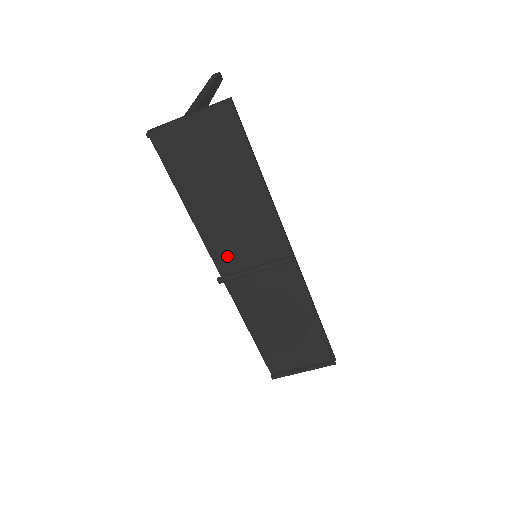
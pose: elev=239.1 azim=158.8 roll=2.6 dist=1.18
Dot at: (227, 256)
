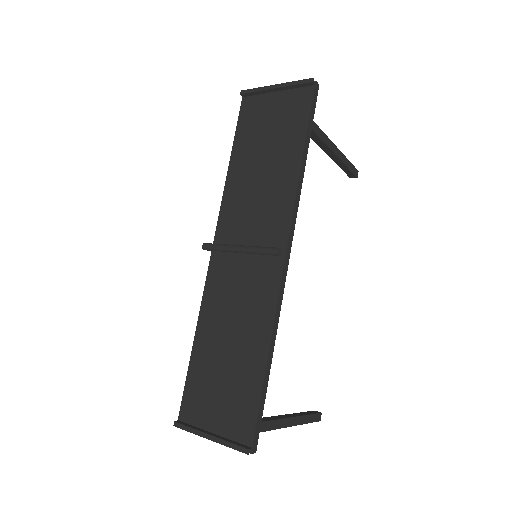
Dot at: (229, 231)
